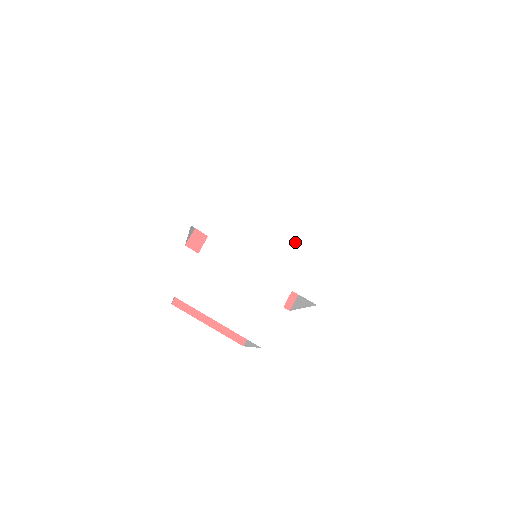
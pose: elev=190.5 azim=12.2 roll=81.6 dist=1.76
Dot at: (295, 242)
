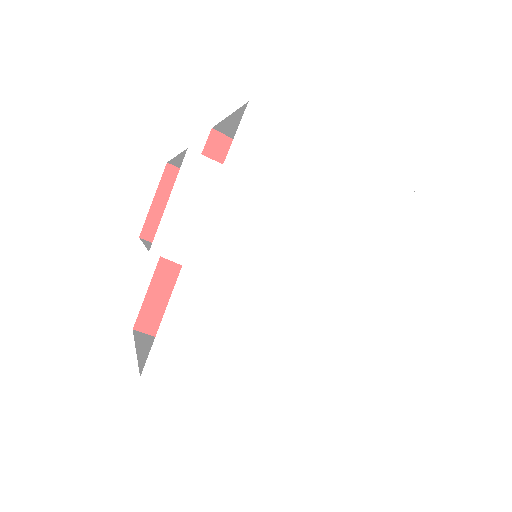
Dot at: (325, 248)
